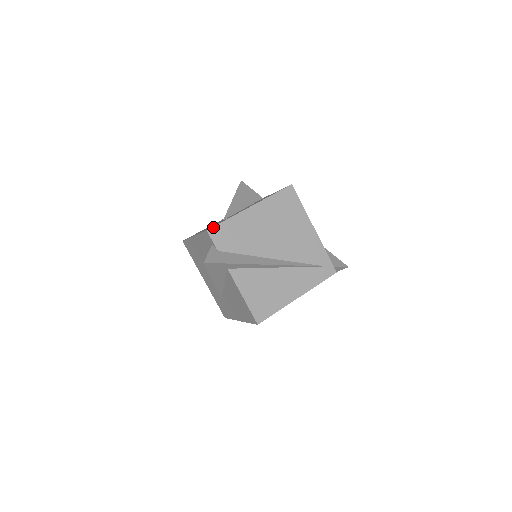
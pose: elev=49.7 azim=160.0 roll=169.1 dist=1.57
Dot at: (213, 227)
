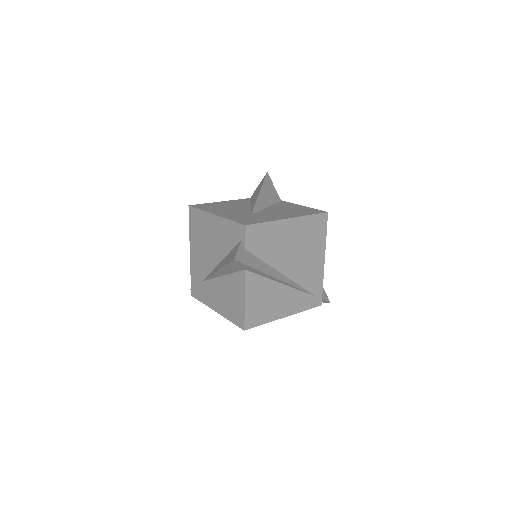
Dot at: (252, 225)
